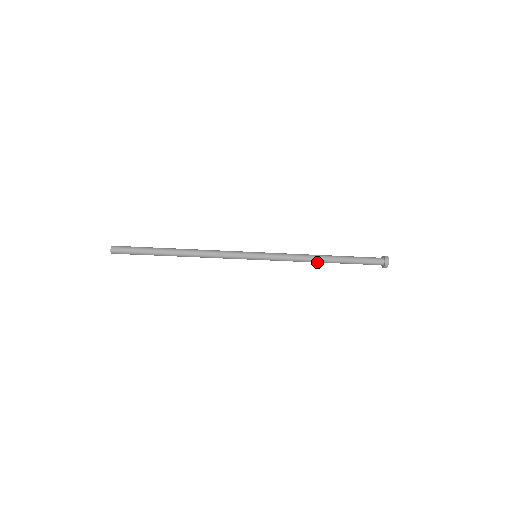
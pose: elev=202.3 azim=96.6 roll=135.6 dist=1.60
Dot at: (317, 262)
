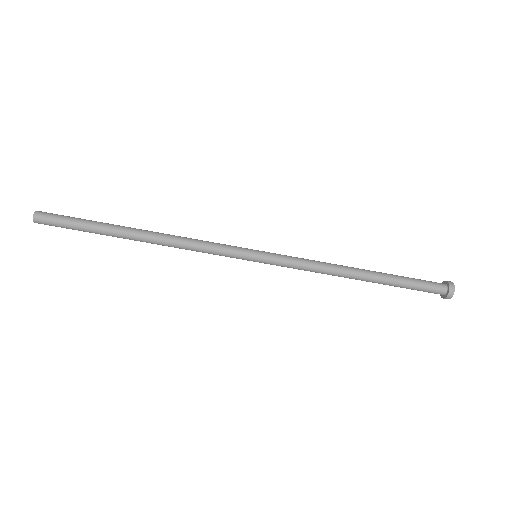
Dot at: (349, 272)
